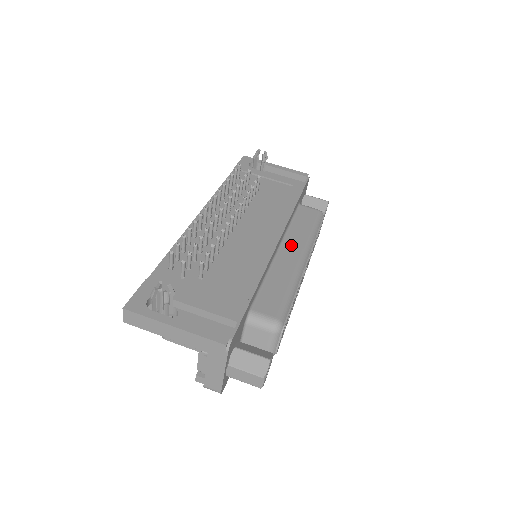
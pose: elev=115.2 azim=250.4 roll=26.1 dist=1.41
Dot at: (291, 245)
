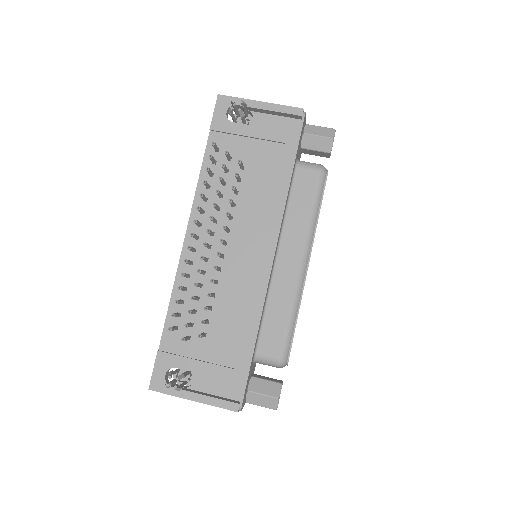
Dot at: (289, 248)
